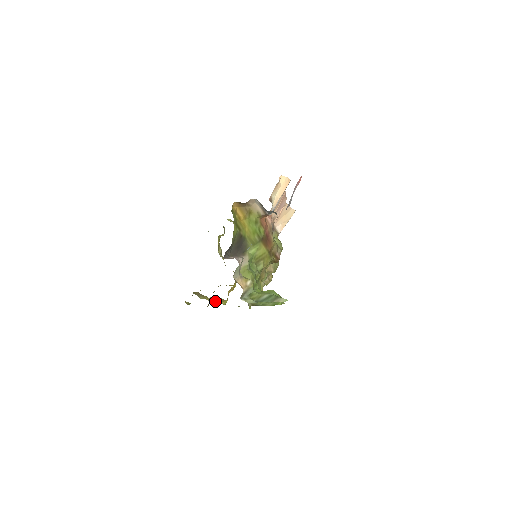
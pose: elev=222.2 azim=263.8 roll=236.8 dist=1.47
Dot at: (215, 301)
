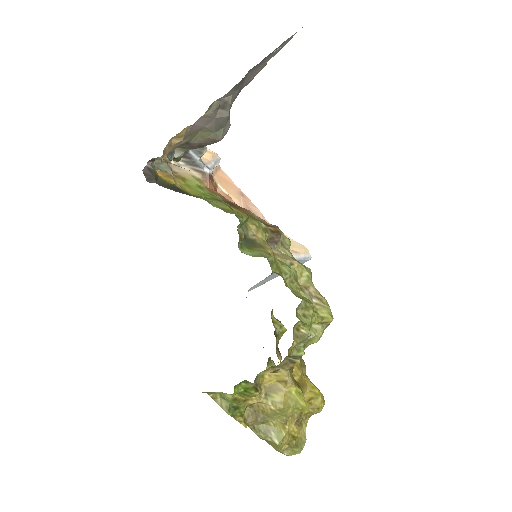
Dot at: (280, 399)
